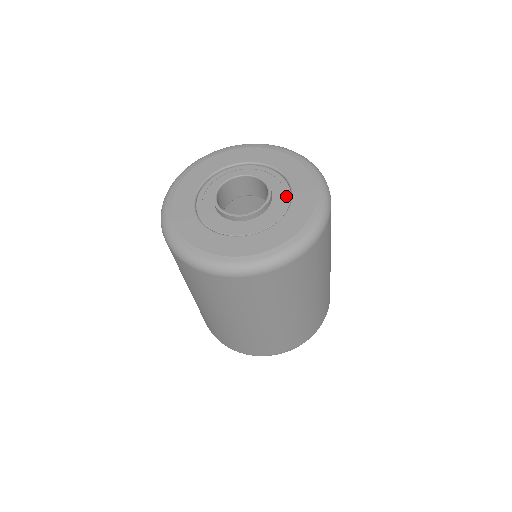
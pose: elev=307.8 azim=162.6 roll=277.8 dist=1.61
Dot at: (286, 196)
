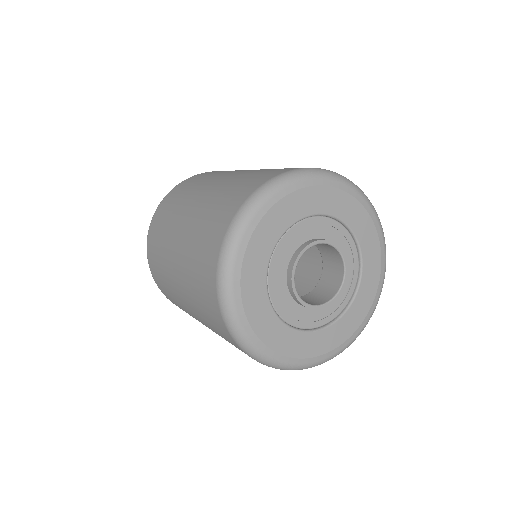
Dot at: (350, 292)
